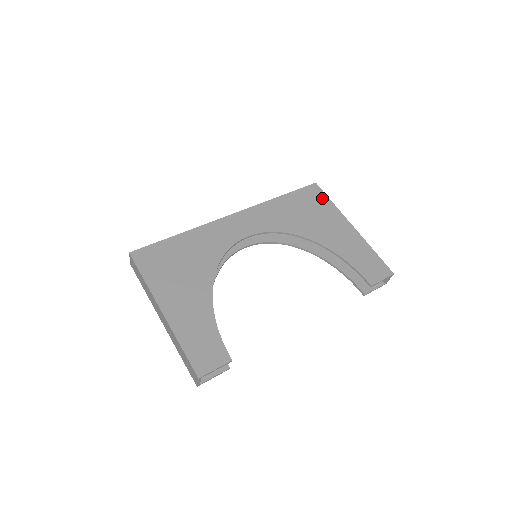
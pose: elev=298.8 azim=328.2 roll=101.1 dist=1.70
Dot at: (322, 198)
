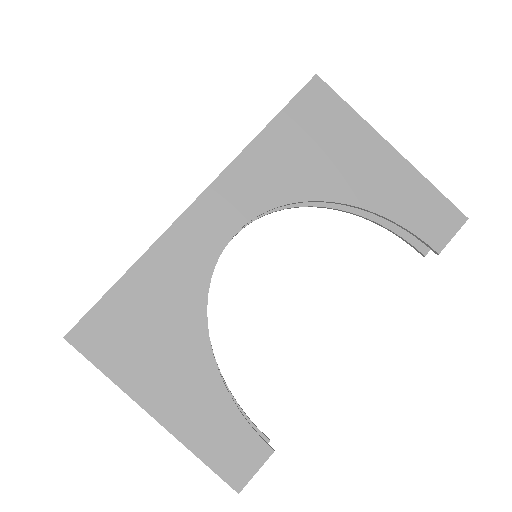
Dot at: (334, 106)
